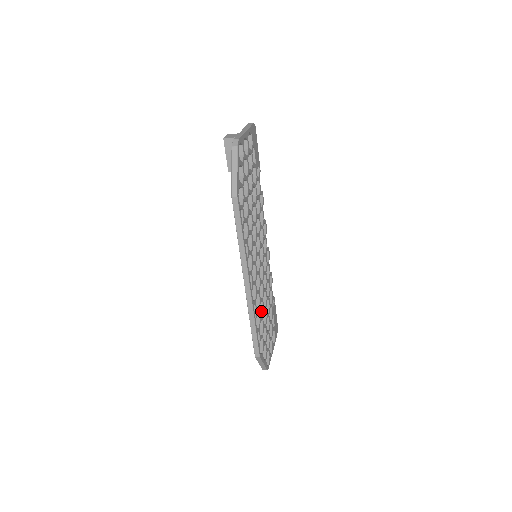
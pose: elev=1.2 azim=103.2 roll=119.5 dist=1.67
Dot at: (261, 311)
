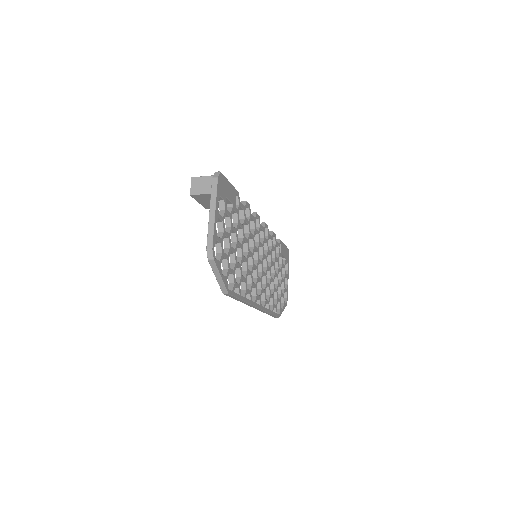
Dot at: (272, 284)
